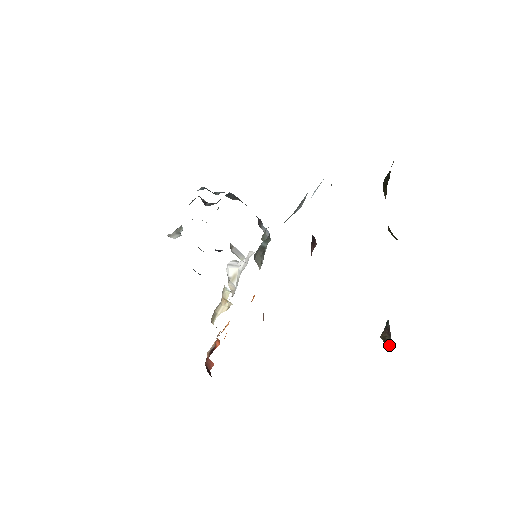
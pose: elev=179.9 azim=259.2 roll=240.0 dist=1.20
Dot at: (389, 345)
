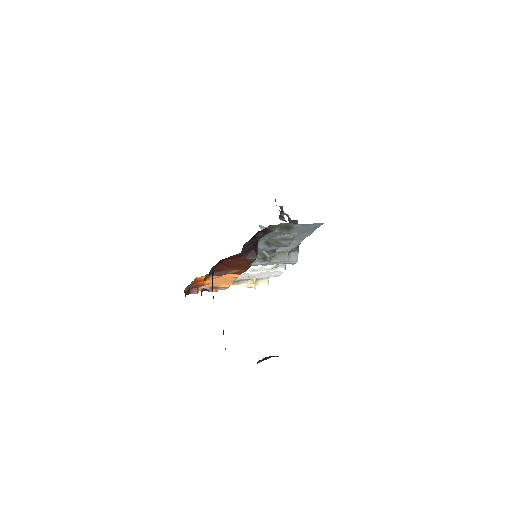
Dot at: (259, 362)
